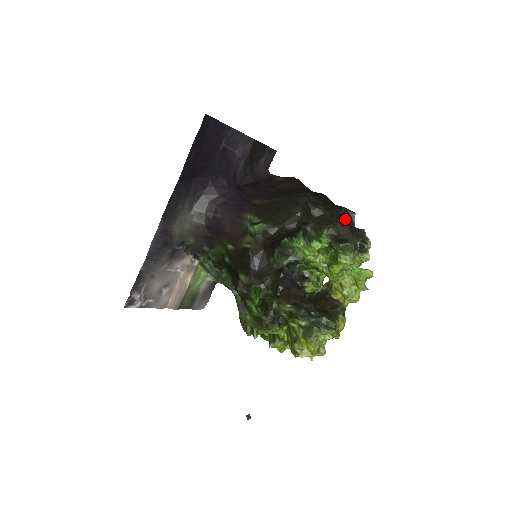
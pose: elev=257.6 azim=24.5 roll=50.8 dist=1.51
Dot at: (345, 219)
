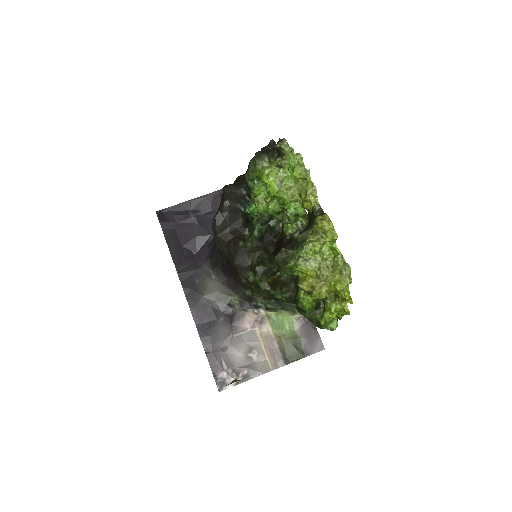
Dot at: occluded
